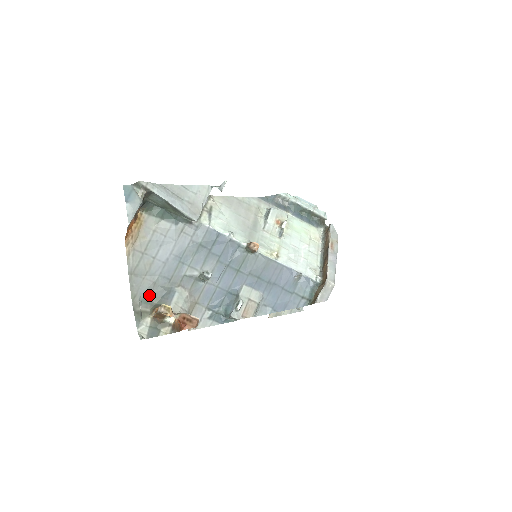
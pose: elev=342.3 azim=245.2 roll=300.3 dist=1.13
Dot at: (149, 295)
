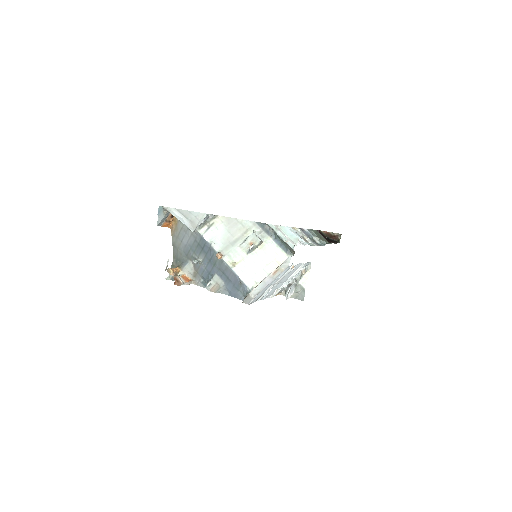
Dot at: (179, 259)
